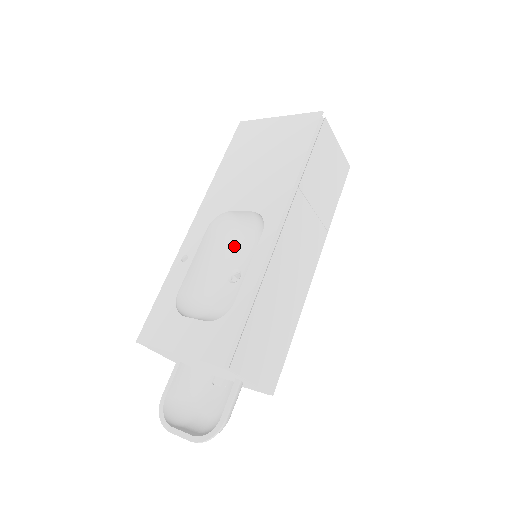
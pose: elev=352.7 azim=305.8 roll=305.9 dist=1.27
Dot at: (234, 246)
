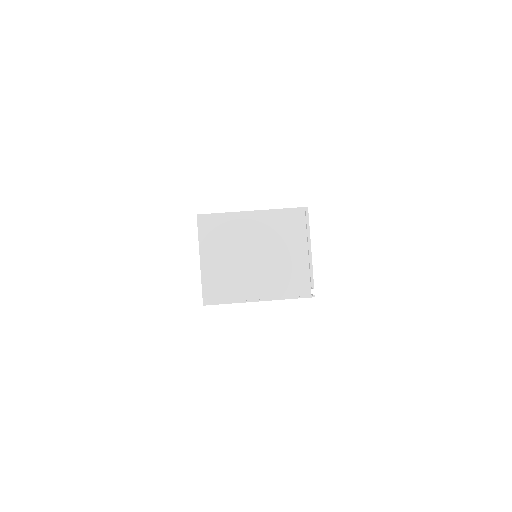
Dot at: occluded
